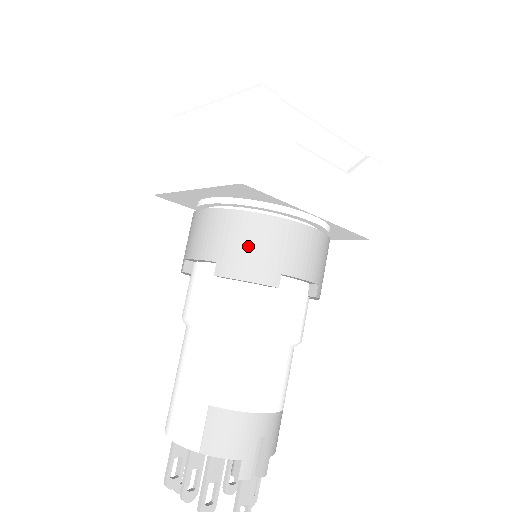
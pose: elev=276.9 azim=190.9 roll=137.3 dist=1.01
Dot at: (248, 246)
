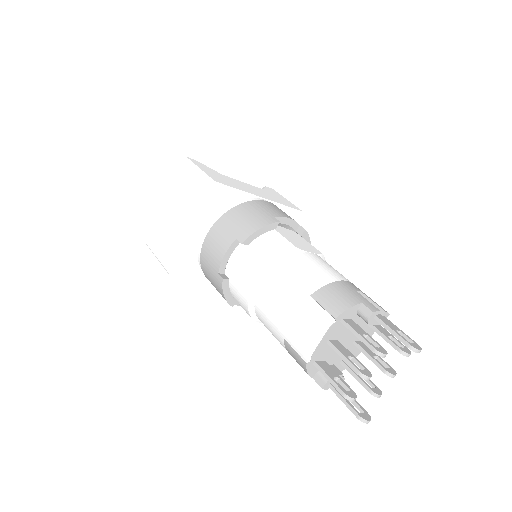
Dot at: (244, 219)
